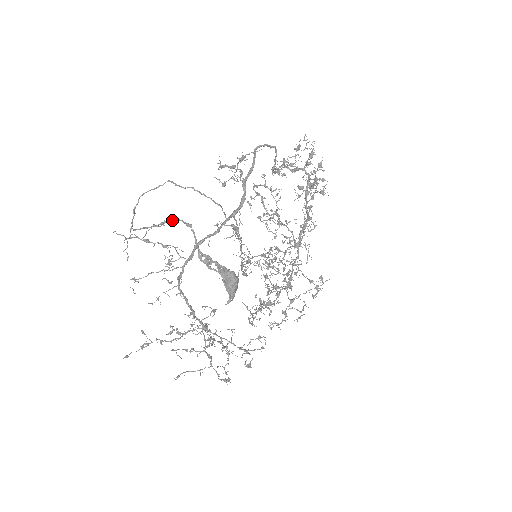
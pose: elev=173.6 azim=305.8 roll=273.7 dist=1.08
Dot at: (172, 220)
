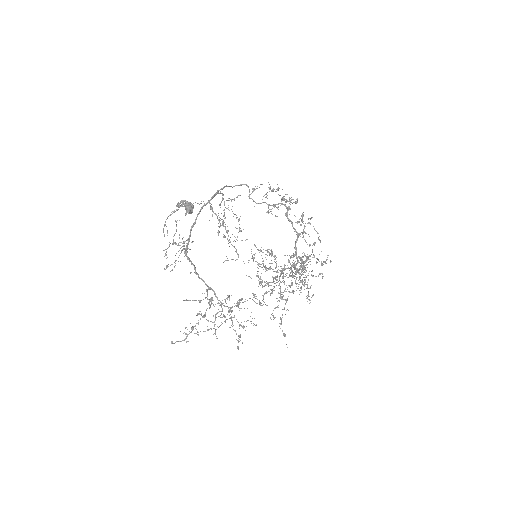
Dot at: (175, 211)
